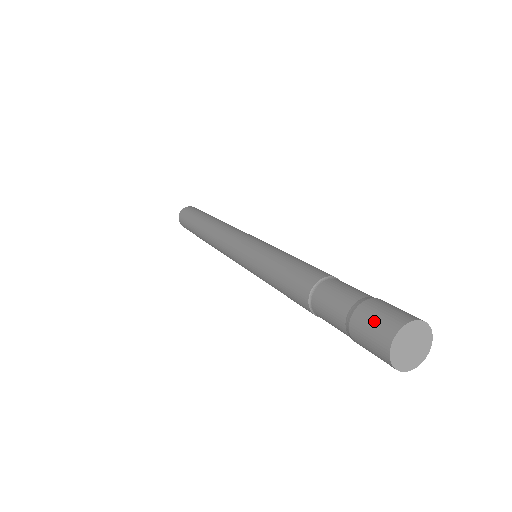
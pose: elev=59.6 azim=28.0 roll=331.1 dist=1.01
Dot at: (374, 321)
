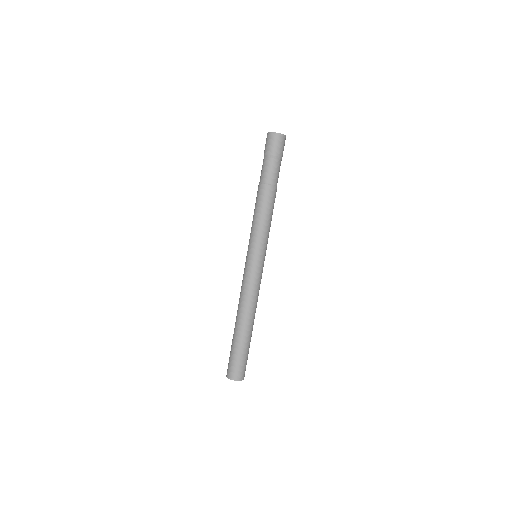
Dot at: (266, 144)
